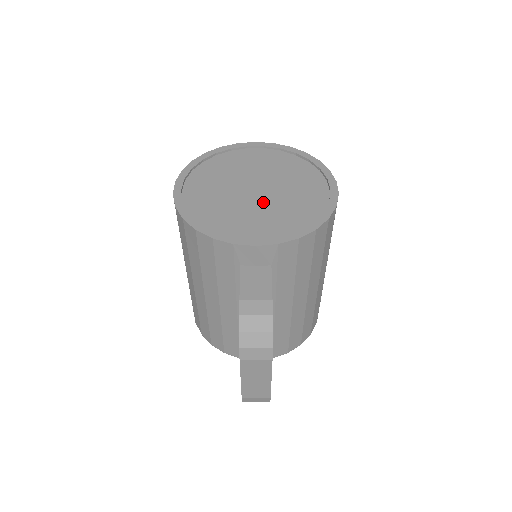
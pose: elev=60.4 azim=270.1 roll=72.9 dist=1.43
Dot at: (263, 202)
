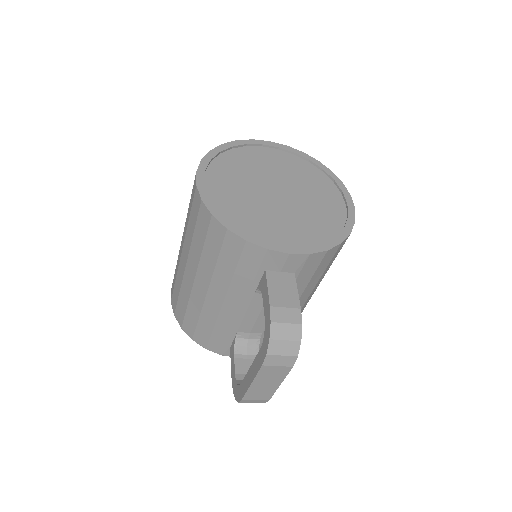
Dot at: (287, 207)
